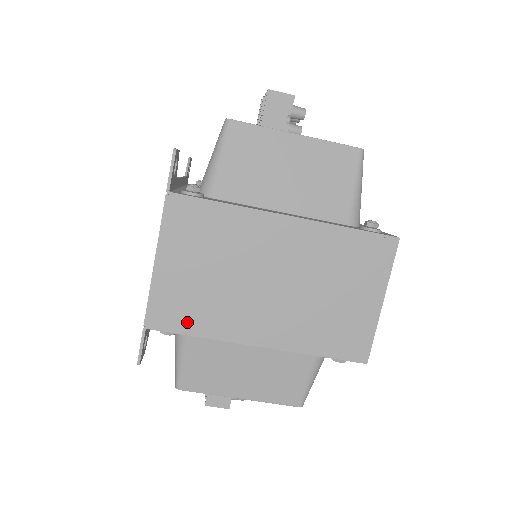
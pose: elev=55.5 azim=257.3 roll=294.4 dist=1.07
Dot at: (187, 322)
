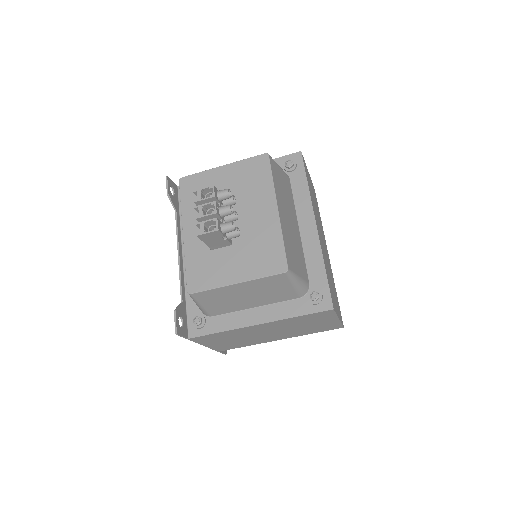
Dot at: (237, 347)
